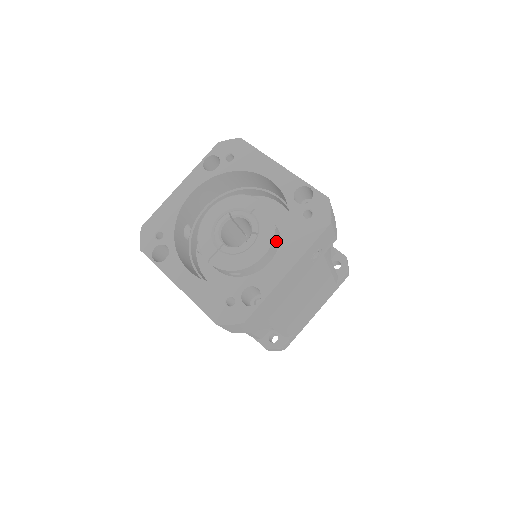
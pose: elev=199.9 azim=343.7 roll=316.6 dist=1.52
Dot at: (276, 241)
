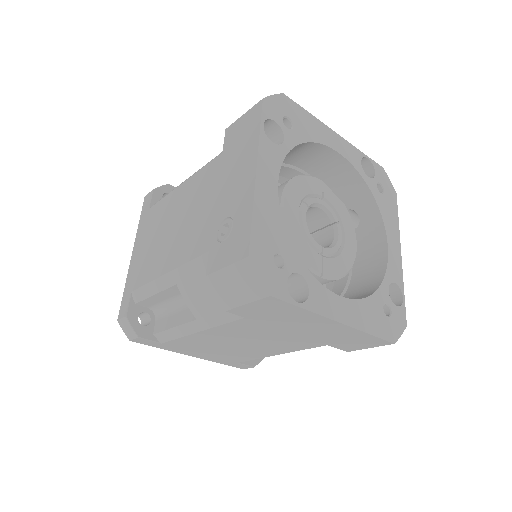
Dot at: occluded
